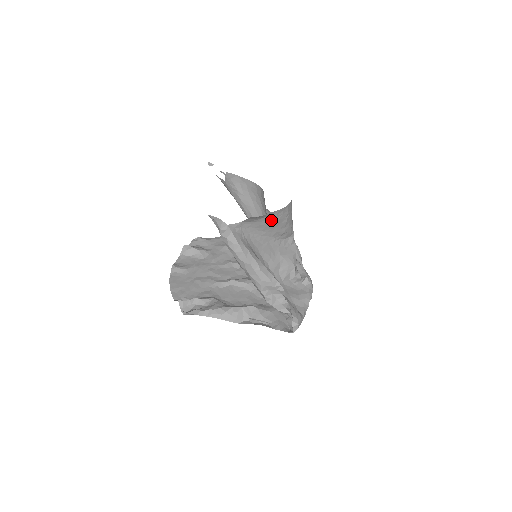
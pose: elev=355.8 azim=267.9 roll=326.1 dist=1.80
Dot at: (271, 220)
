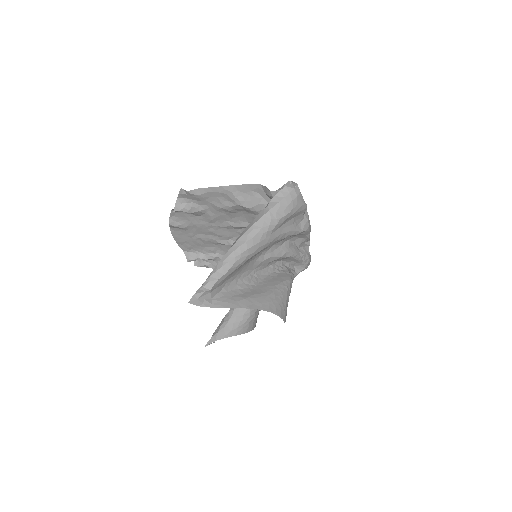
Dot at: occluded
